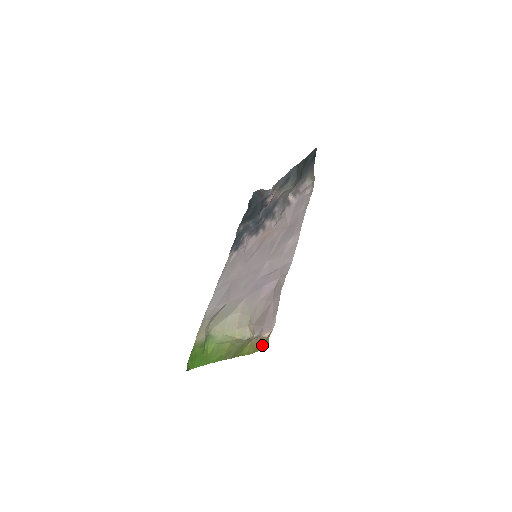
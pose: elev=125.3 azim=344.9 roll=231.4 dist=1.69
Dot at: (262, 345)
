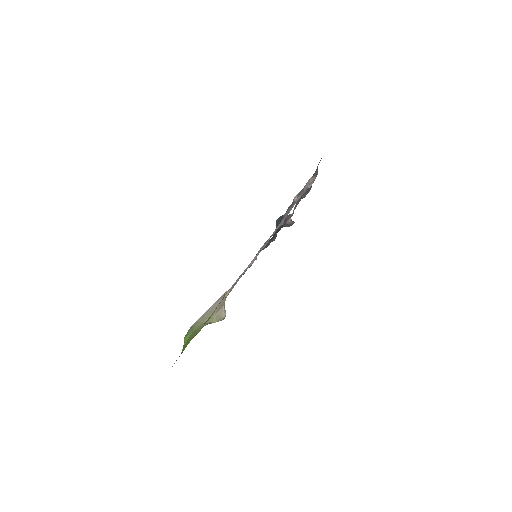
Dot at: (219, 303)
